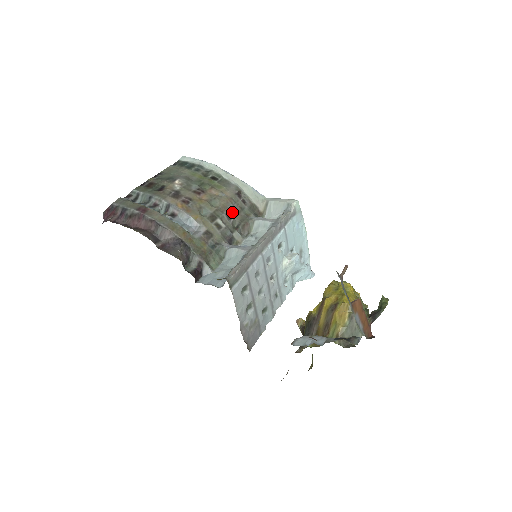
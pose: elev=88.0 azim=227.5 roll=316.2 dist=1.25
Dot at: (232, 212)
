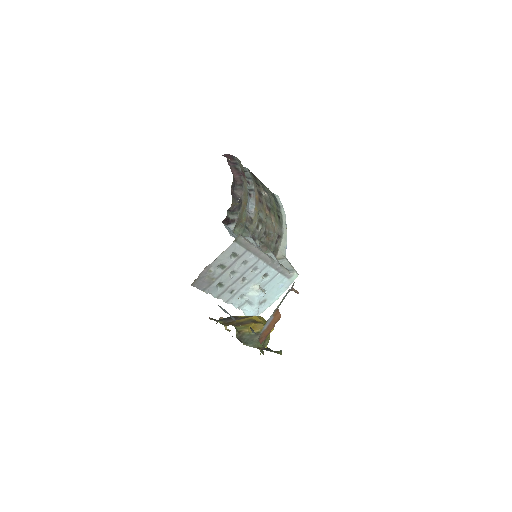
Dot at: (268, 235)
